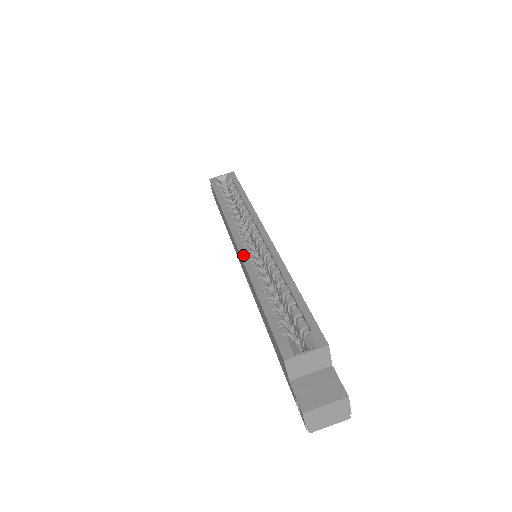
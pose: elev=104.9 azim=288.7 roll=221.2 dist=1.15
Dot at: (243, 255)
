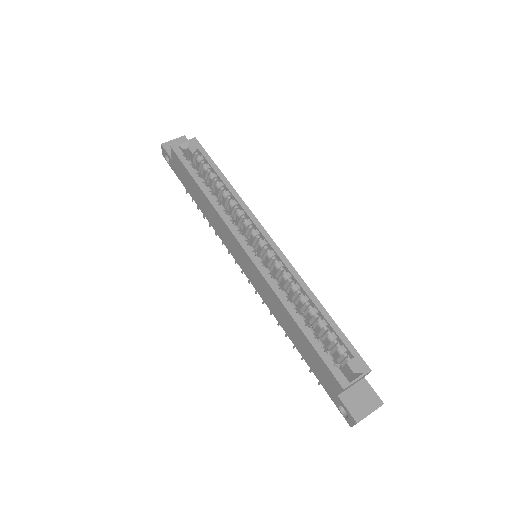
Dot at: (261, 270)
